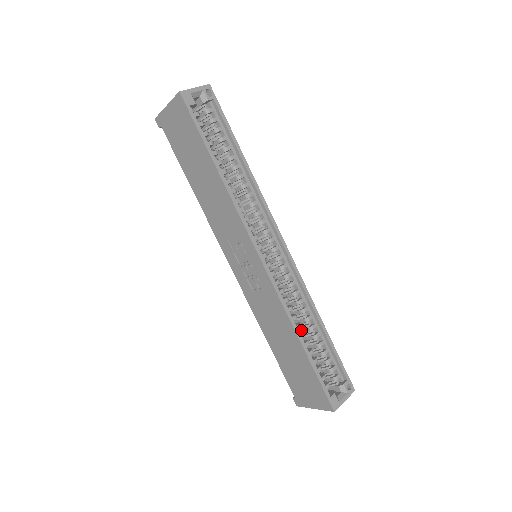
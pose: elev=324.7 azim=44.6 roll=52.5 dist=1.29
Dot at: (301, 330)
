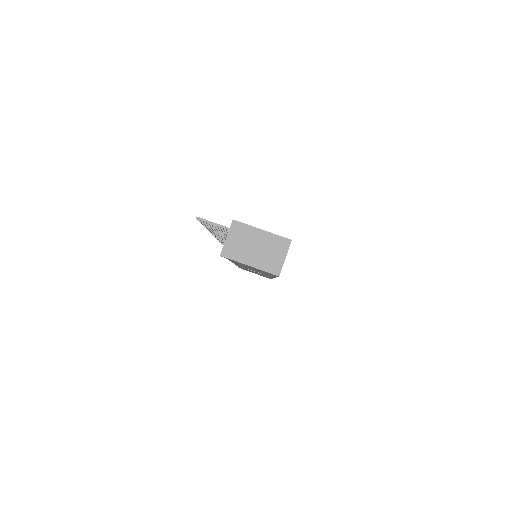
Dot at: occluded
